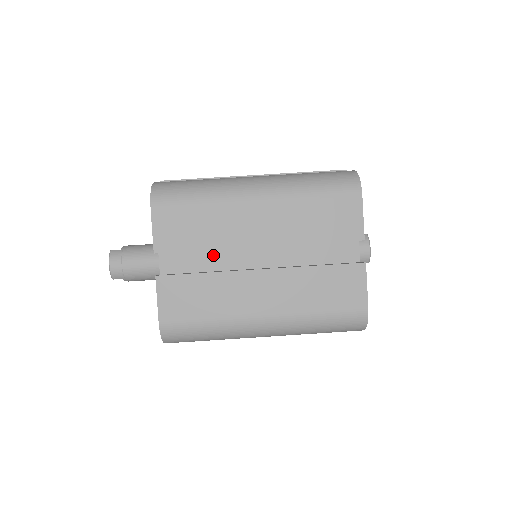
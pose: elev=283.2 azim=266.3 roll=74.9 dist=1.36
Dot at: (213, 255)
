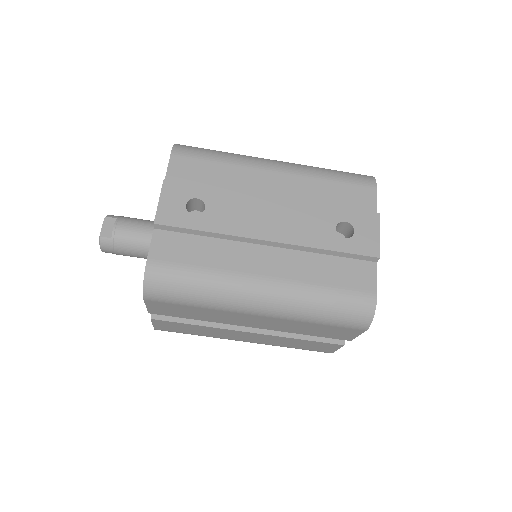
Dot at: occluded
